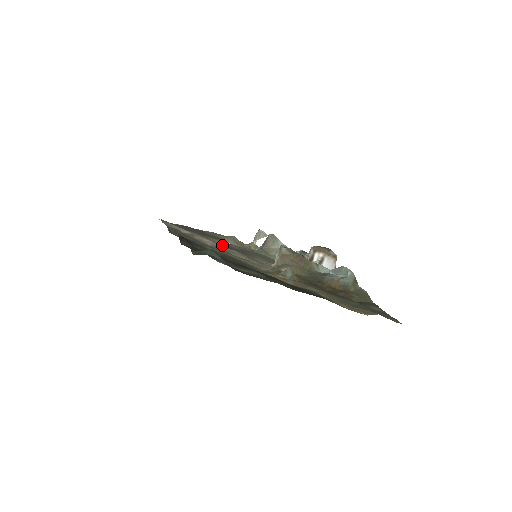
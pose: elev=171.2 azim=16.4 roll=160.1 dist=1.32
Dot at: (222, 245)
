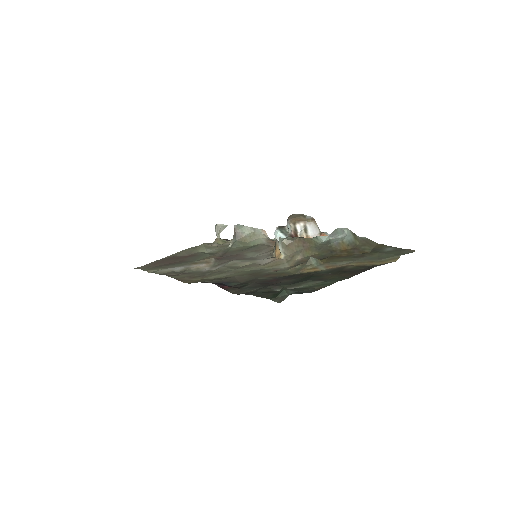
Dot at: (214, 261)
